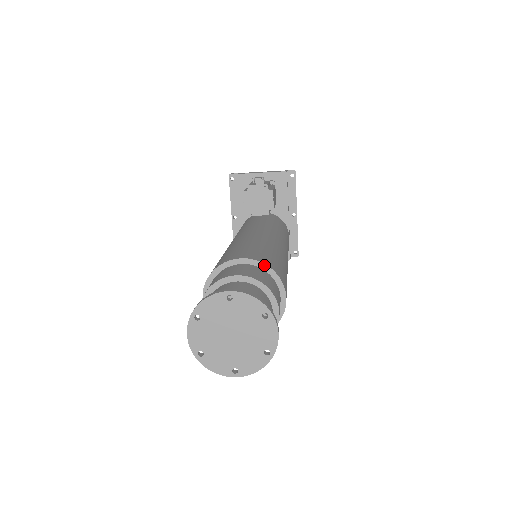
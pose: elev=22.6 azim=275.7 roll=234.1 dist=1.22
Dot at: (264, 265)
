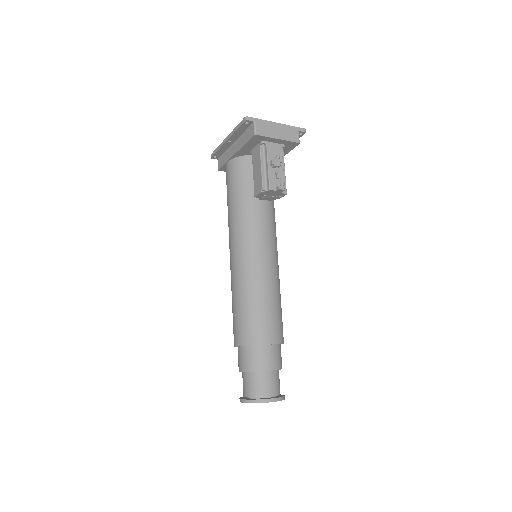
Dot at: occluded
